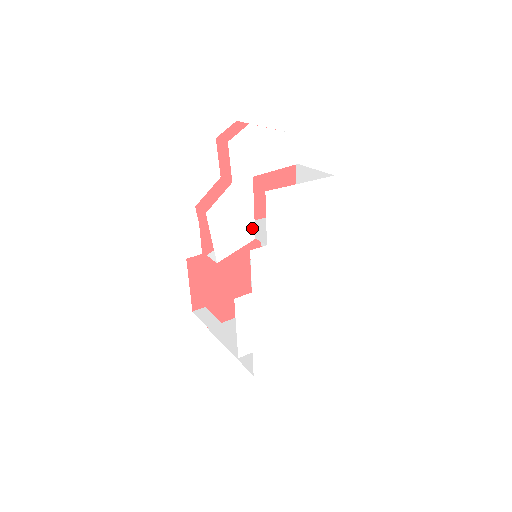
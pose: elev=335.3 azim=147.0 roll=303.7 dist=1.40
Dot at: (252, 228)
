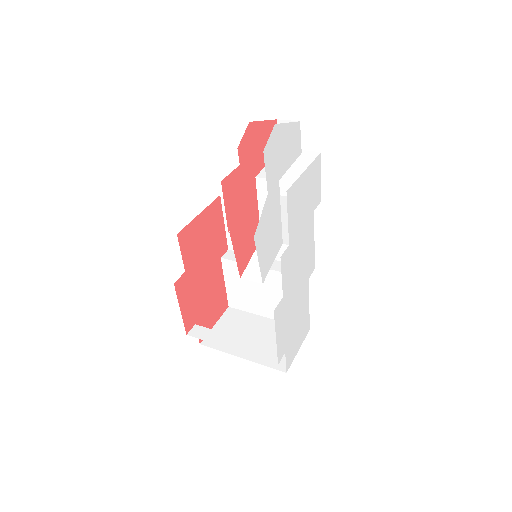
Dot at: (280, 234)
